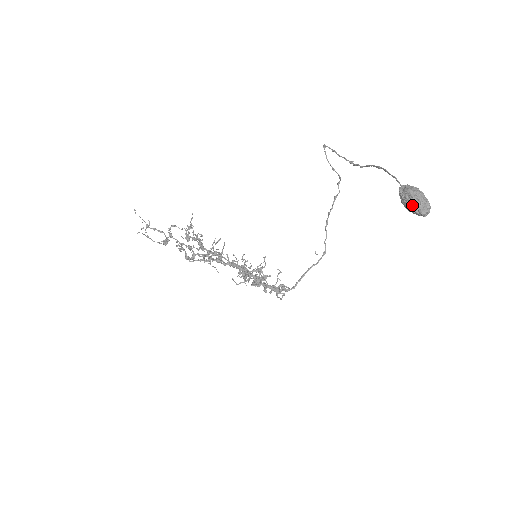
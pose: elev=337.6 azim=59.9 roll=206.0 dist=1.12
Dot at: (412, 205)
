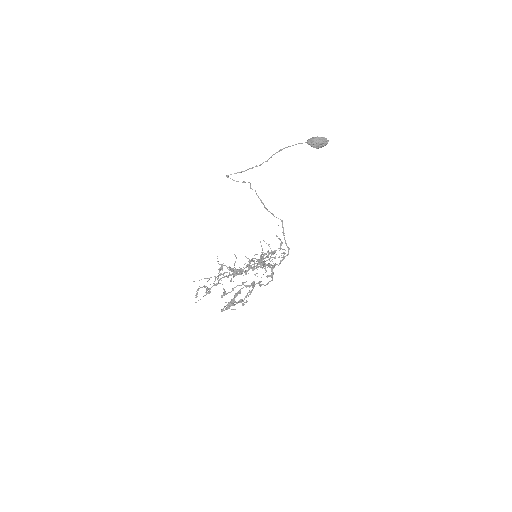
Dot at: (321, 142)
